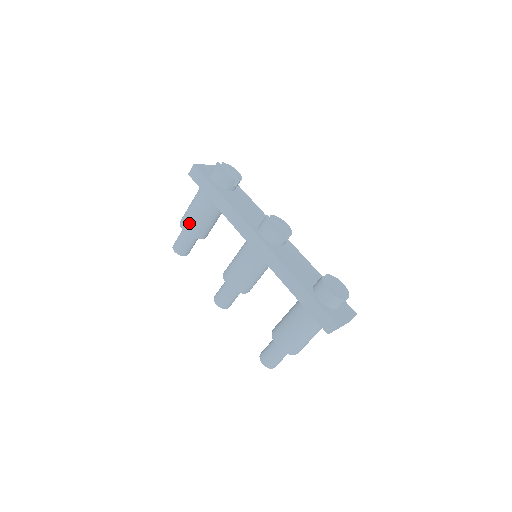
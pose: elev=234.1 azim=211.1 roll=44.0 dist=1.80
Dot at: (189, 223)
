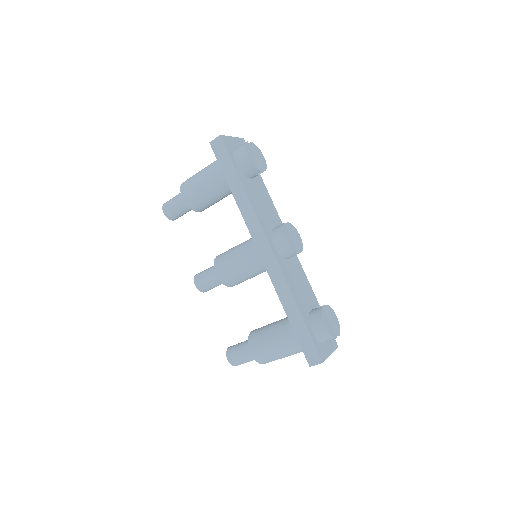
Dot at: (192, 194)
